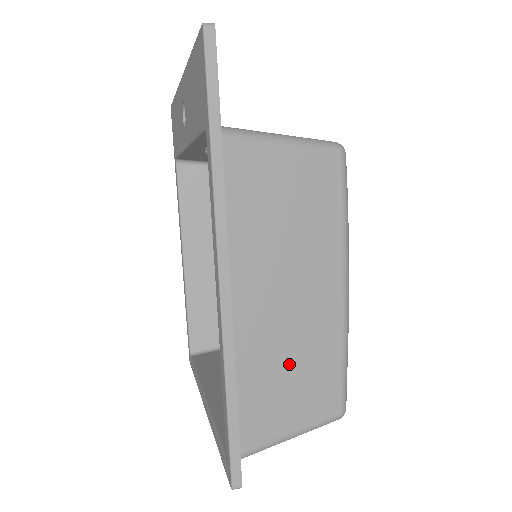
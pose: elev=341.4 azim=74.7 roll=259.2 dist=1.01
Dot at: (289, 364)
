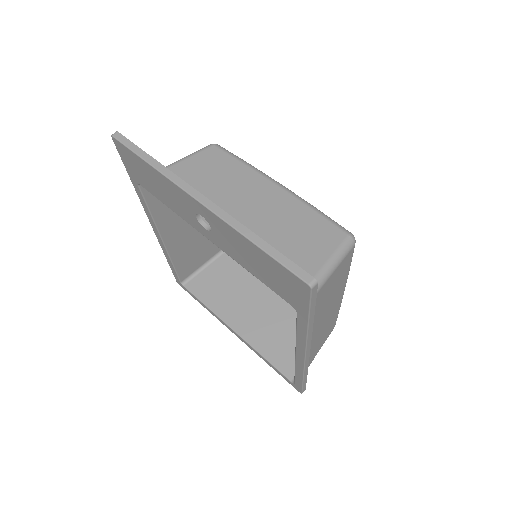
Dot at: (320, 338)
